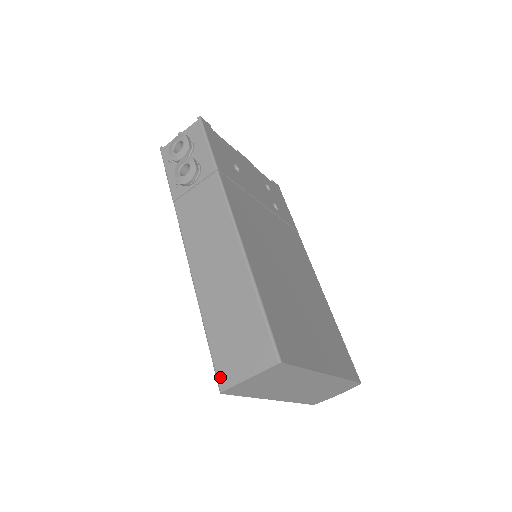
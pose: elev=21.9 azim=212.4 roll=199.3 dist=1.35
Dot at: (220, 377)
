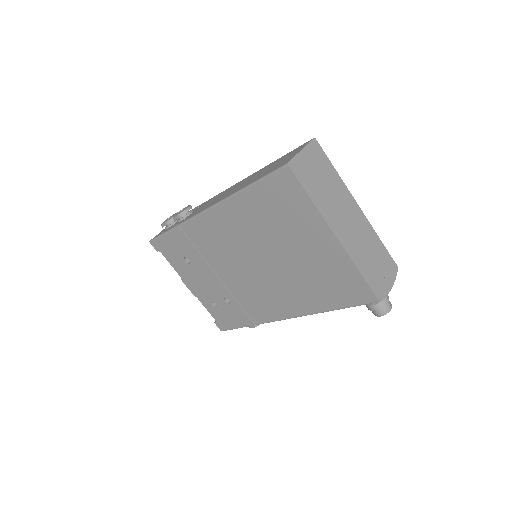
Dot at: (281, 166)
